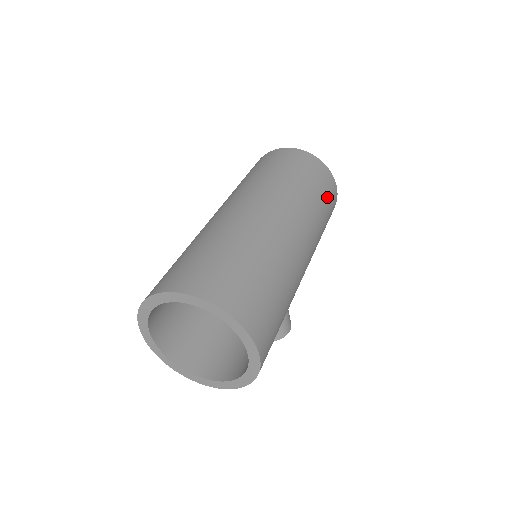
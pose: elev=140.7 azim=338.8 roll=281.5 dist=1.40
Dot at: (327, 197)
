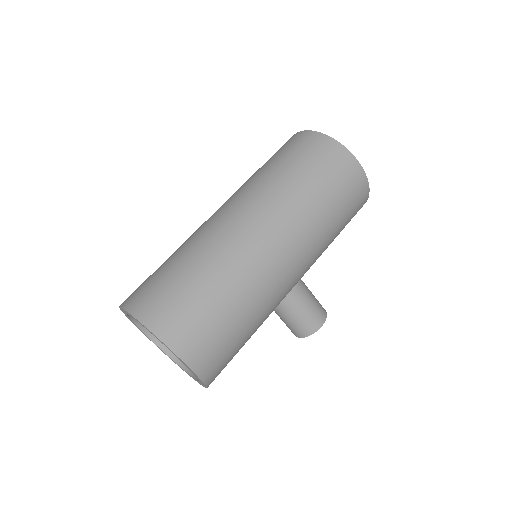
Dot at: (332, 180)
